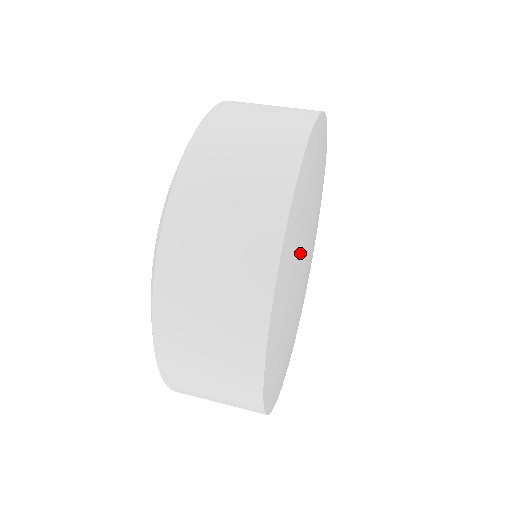
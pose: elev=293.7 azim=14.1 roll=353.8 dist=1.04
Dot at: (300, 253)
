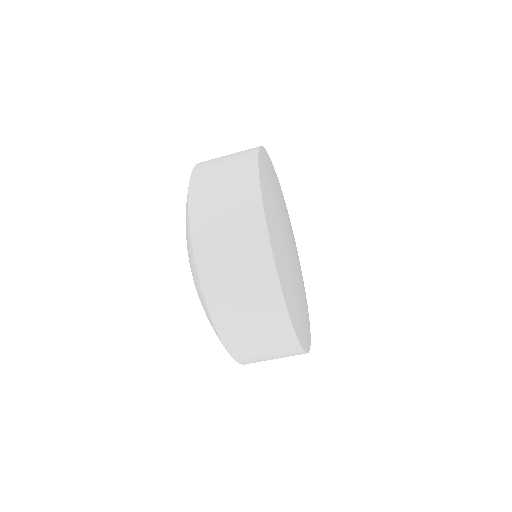
Dot at: (292, 278)
